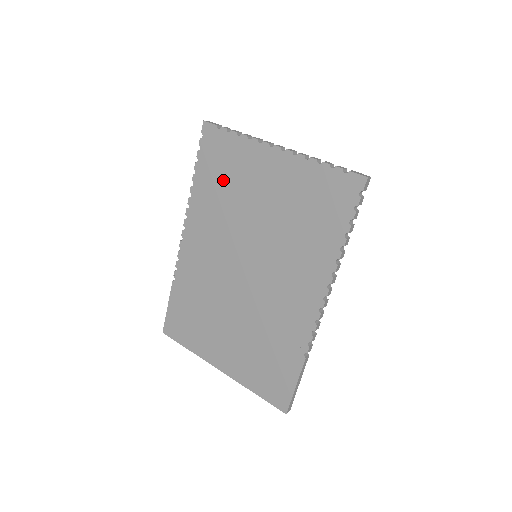
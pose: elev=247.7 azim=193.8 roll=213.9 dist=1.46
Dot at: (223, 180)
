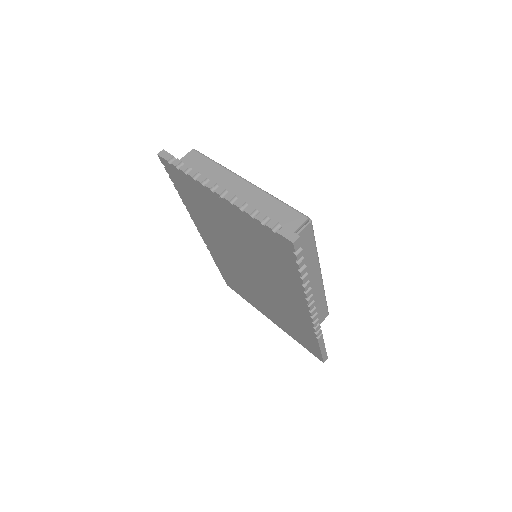
Dot at: (198, 204)
